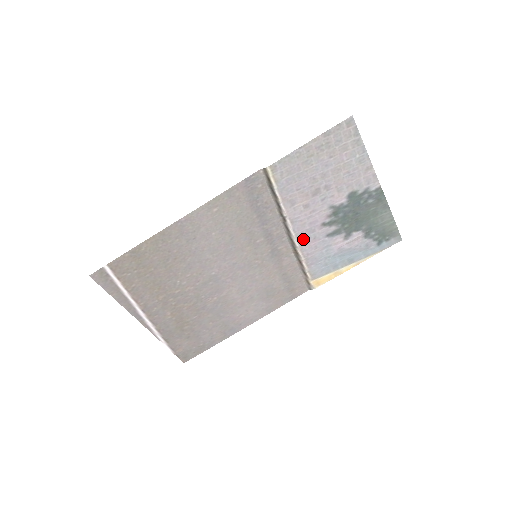
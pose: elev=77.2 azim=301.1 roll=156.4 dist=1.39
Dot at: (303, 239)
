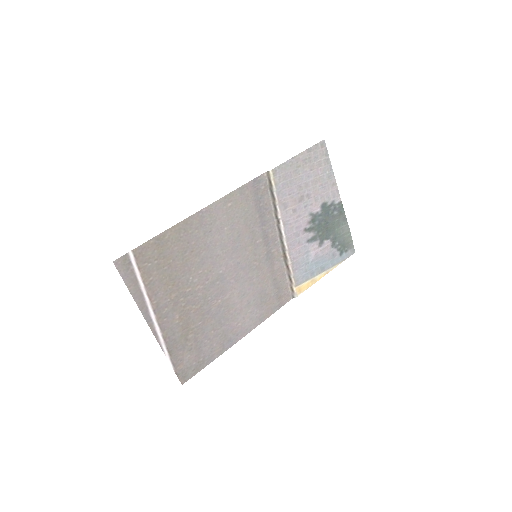
Dot at: (291, 242)
